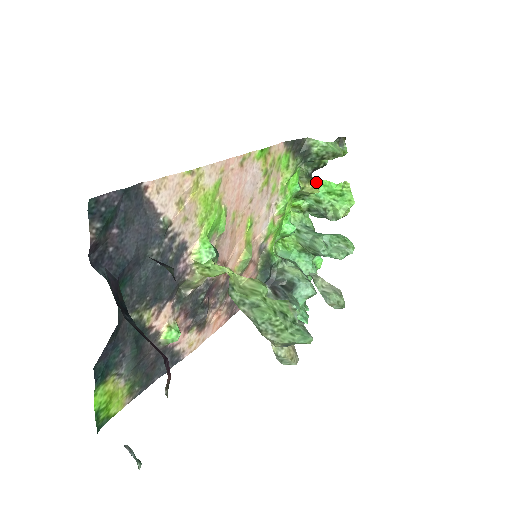
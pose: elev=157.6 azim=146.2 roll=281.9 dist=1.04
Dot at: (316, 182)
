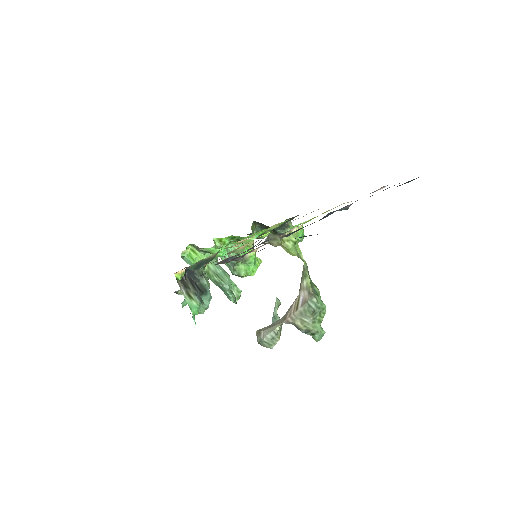
Dot at: occluded
